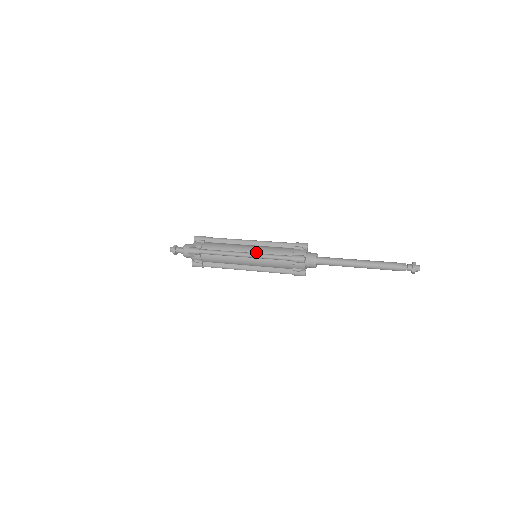
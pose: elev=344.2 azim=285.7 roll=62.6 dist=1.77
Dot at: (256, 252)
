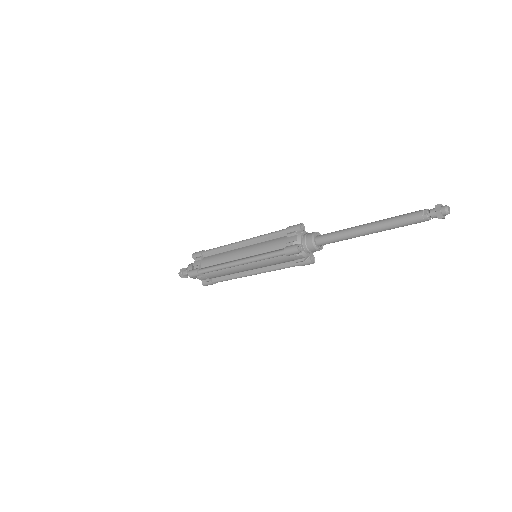
Dot at: (250, 255)
